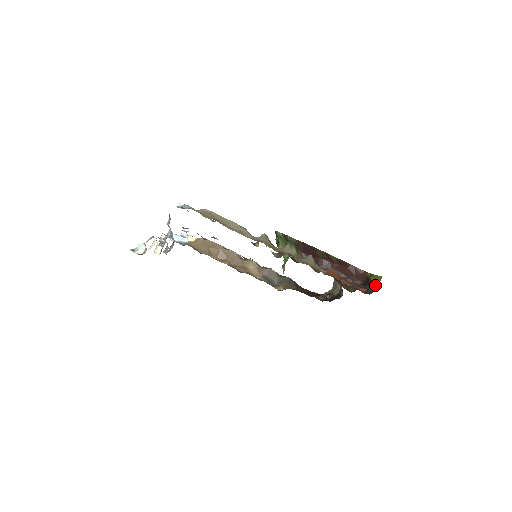
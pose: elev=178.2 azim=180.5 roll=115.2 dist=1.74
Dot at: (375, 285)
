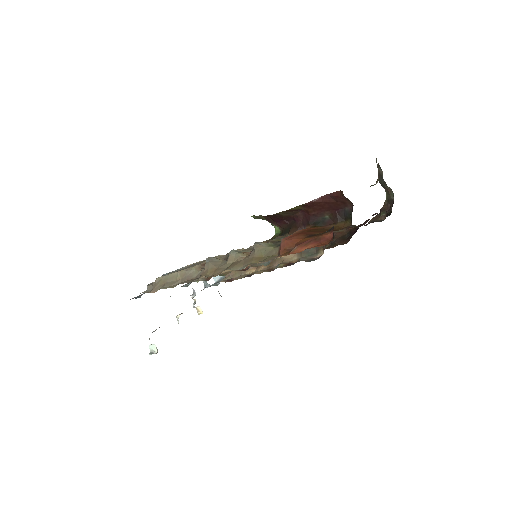
Dot at: occluded
